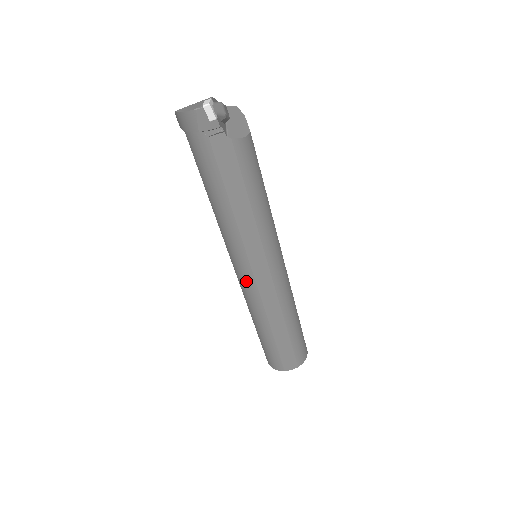
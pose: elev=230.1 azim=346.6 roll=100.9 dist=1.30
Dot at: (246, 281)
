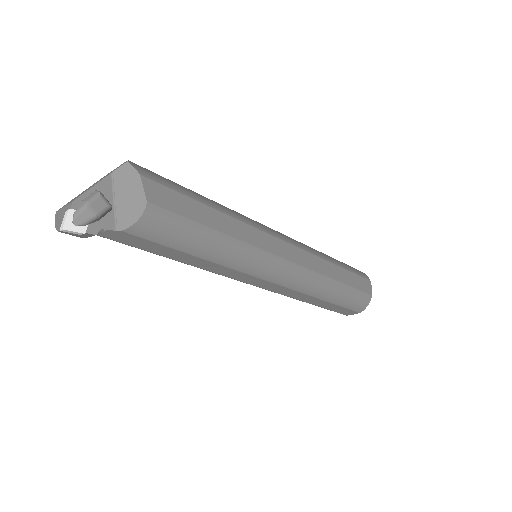
Dot at: occluded
